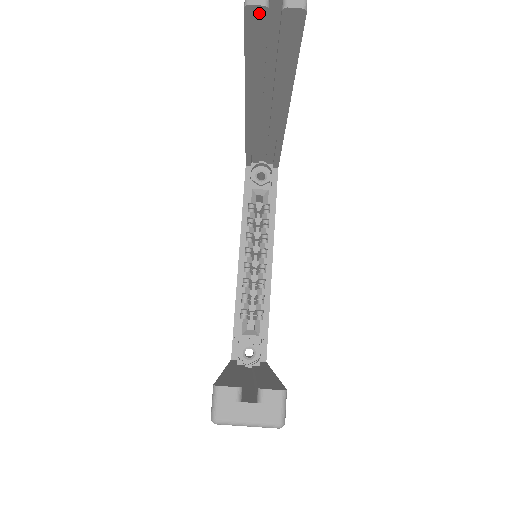
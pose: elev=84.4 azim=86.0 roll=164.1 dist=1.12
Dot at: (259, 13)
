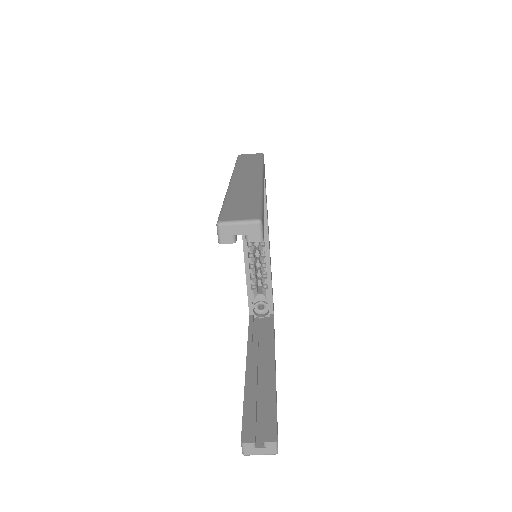
Dot at: (230, 241)
